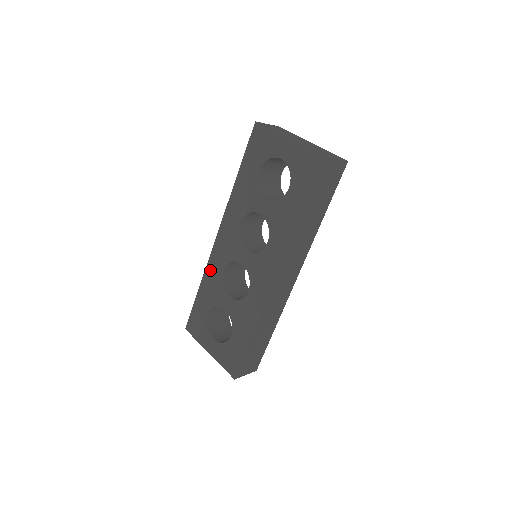
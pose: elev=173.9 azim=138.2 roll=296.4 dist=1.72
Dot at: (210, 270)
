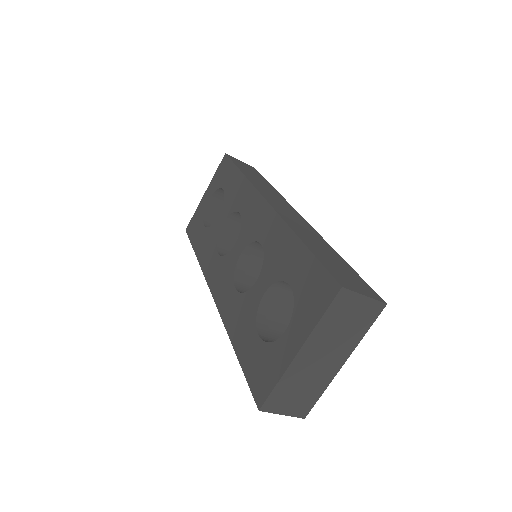
Dot at: (227, 315)
